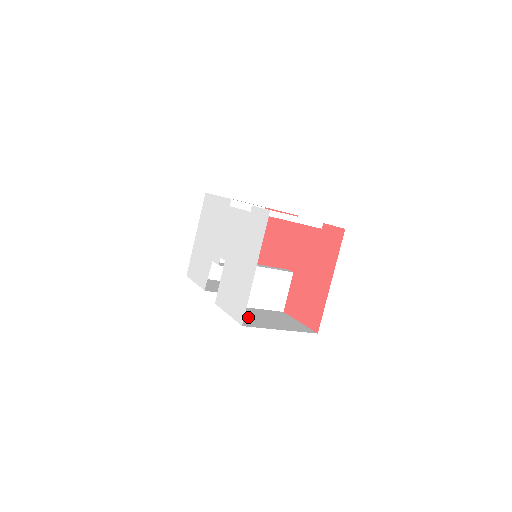
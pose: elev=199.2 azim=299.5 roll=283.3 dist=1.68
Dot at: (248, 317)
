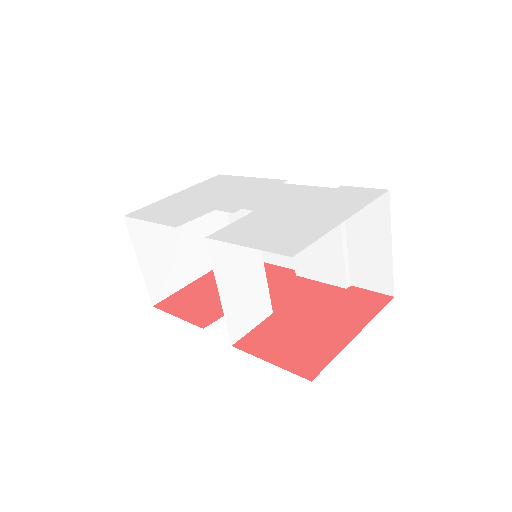
Dot at: occluded
